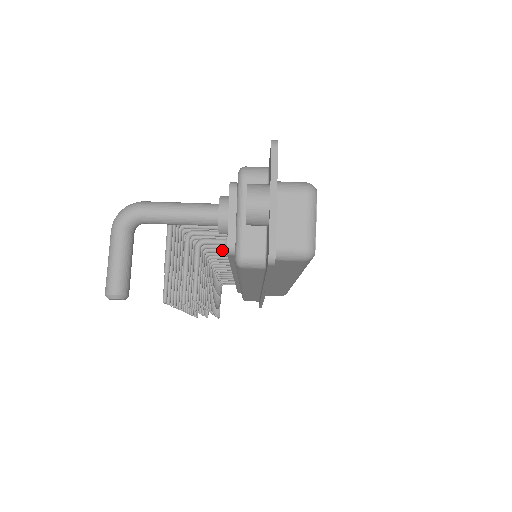
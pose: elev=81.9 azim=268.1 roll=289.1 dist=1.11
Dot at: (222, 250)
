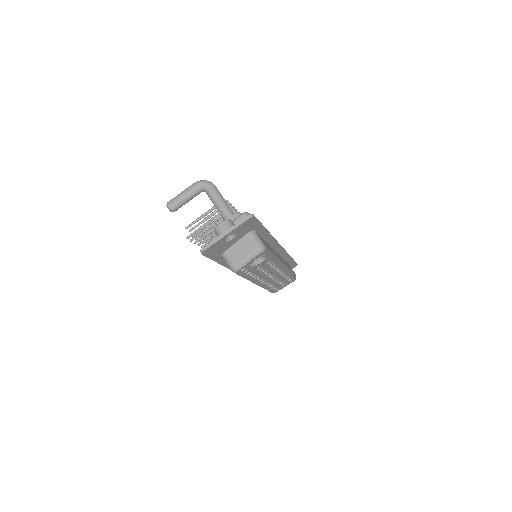
Dot at: occluded
